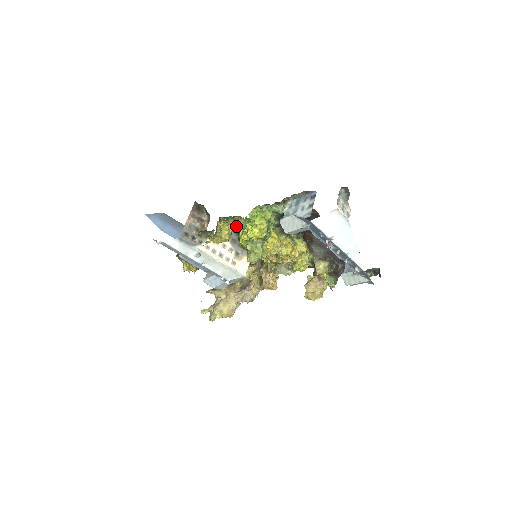
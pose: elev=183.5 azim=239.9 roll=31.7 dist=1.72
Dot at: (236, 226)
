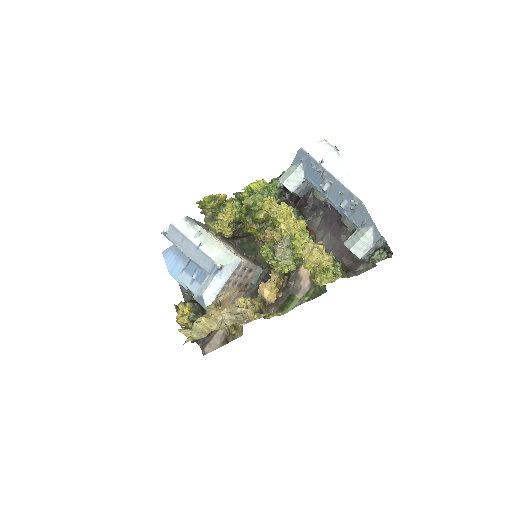
Dot at: occluded
